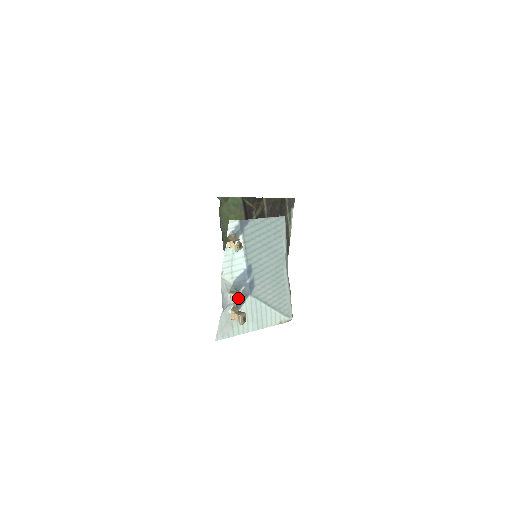
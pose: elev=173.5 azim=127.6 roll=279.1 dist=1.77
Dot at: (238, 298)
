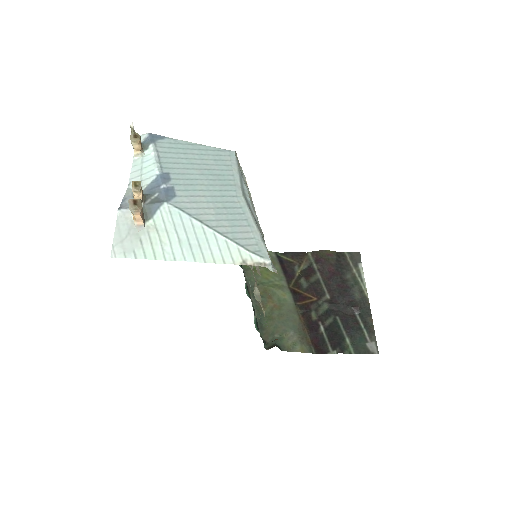
Dot at: occluded
